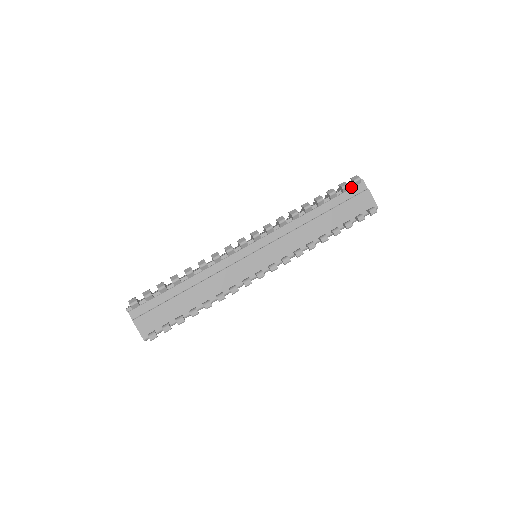
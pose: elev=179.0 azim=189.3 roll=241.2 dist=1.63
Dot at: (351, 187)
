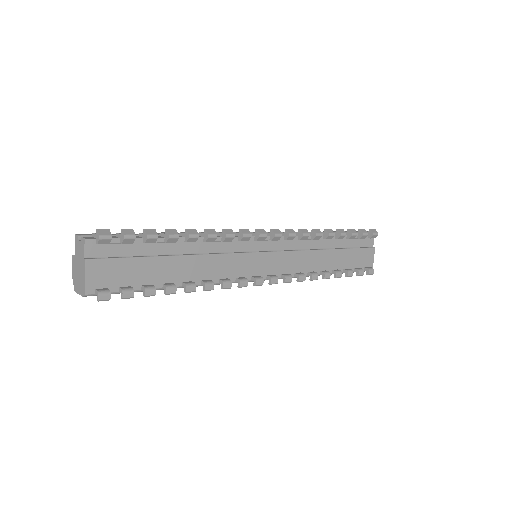
Dot at: occluded
